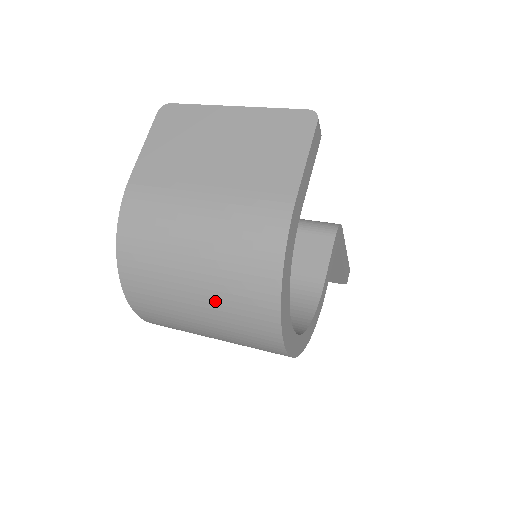
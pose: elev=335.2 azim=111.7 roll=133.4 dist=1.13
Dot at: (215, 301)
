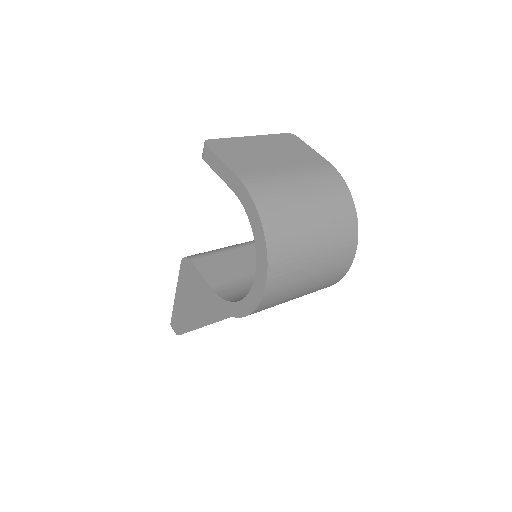
Dot at: (327, 230)
